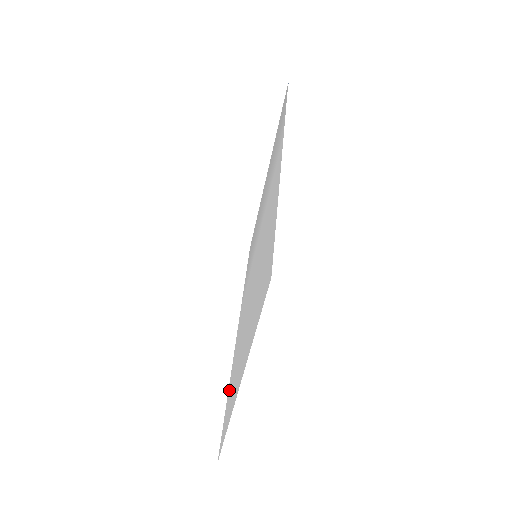
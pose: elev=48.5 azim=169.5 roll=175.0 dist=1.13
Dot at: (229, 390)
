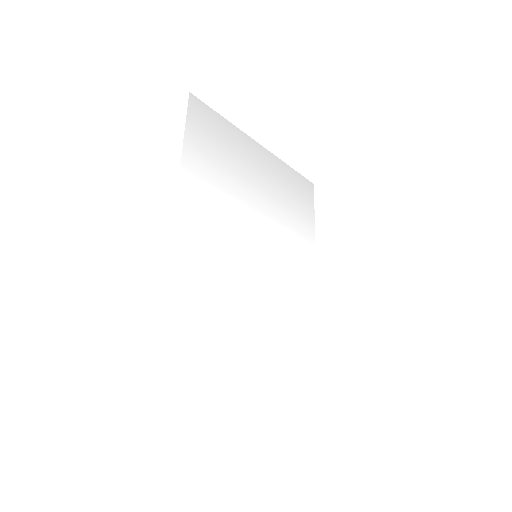
Dot at: (308, 350)
